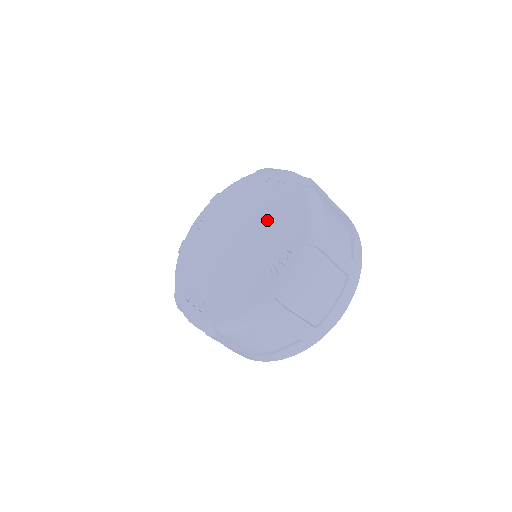
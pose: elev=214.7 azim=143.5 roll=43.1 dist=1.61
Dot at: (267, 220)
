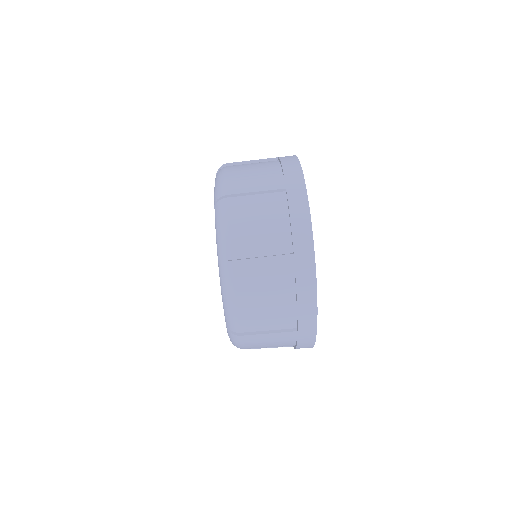
Dot at: occluded
